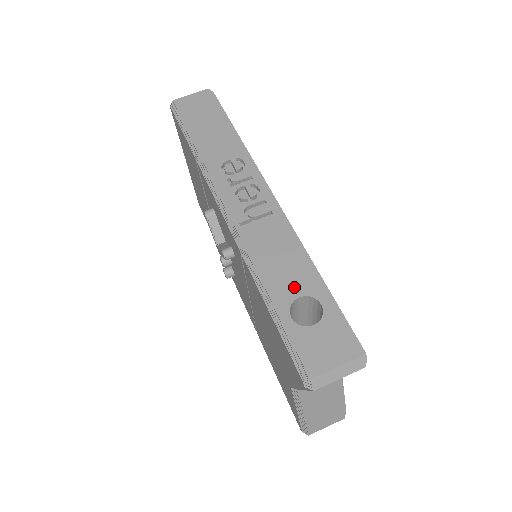
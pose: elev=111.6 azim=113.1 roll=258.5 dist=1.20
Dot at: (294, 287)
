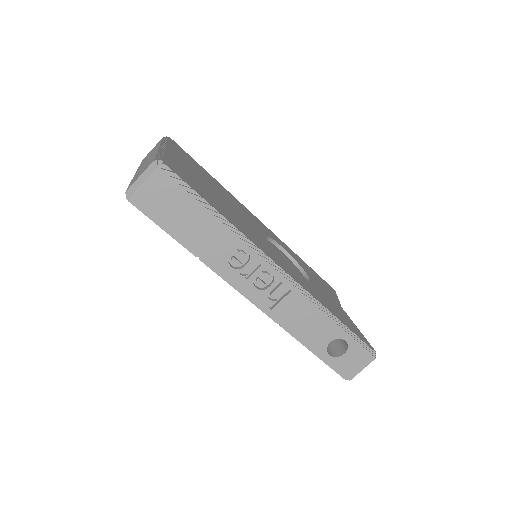
Dot at: (325, 337)
